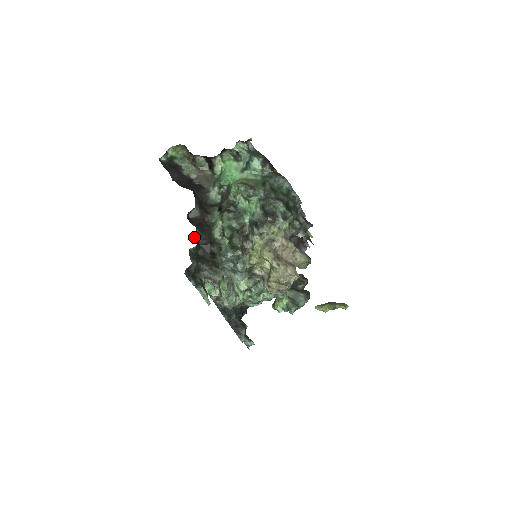
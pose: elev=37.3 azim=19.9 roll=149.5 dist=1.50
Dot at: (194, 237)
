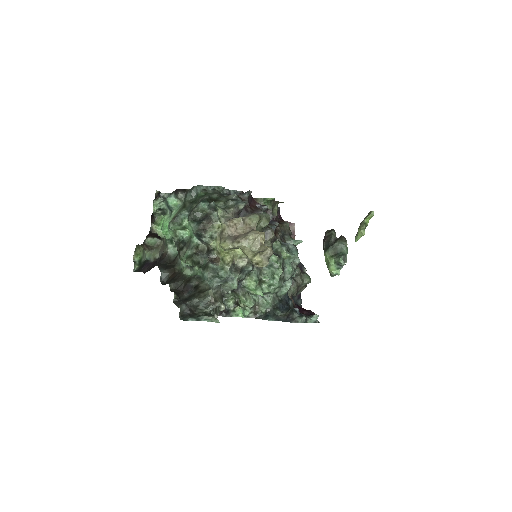
Dot at: (171, 291)
